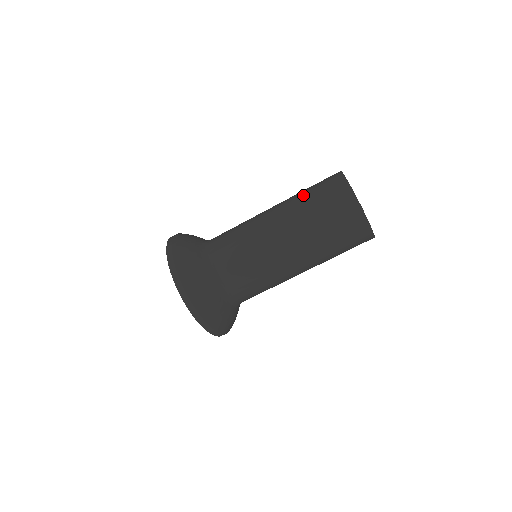
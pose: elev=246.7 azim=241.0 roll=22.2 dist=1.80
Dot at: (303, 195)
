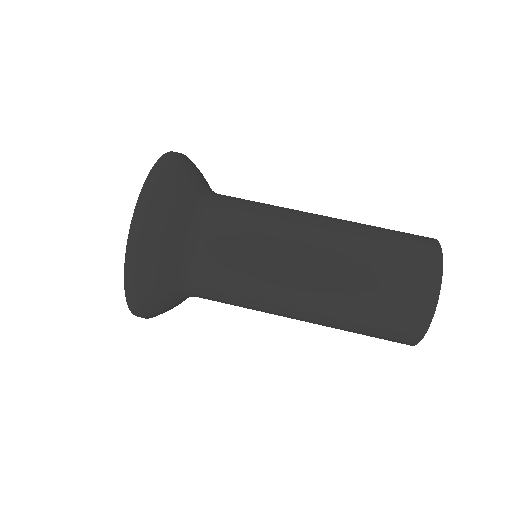
Dot at: occluded
